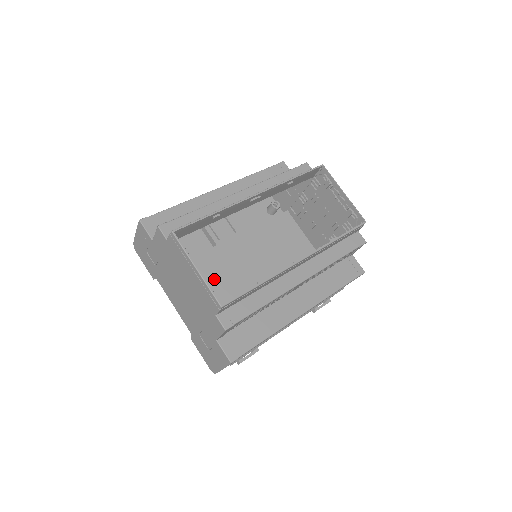
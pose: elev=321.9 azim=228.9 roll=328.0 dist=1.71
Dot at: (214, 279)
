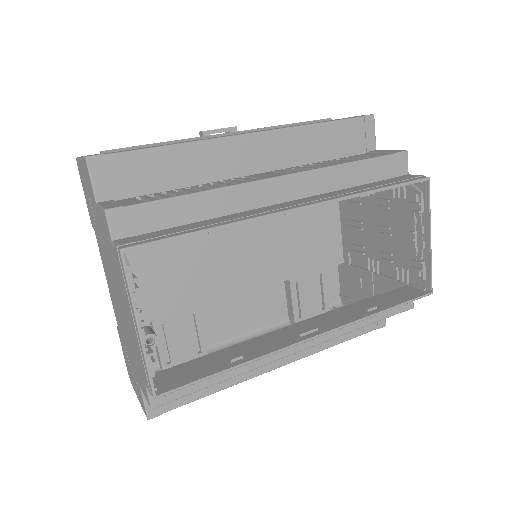
Dot at: (183, 256)
